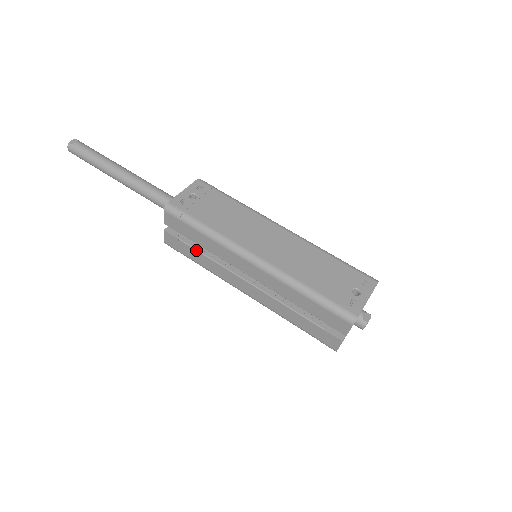
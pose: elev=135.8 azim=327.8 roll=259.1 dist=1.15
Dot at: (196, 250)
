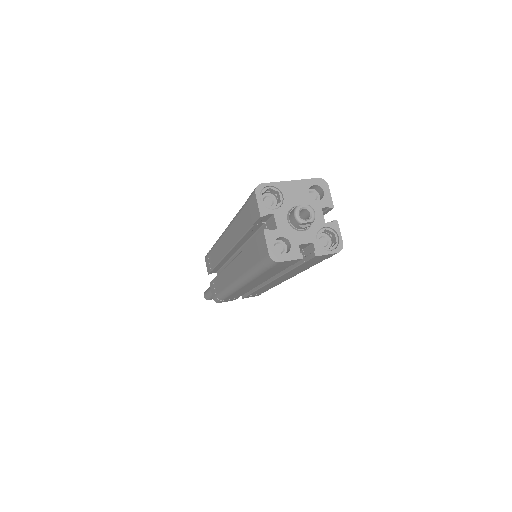
Dot at: (217, 276)
